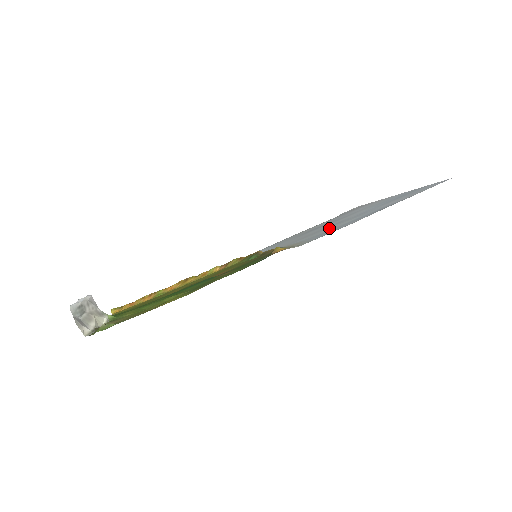
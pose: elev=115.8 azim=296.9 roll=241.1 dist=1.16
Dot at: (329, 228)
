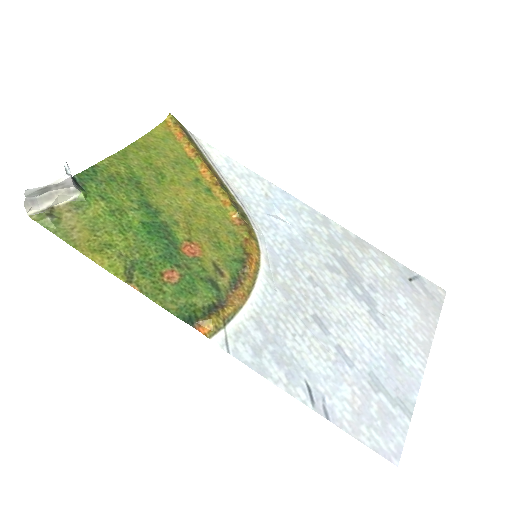
Dot at: (303, 332)
